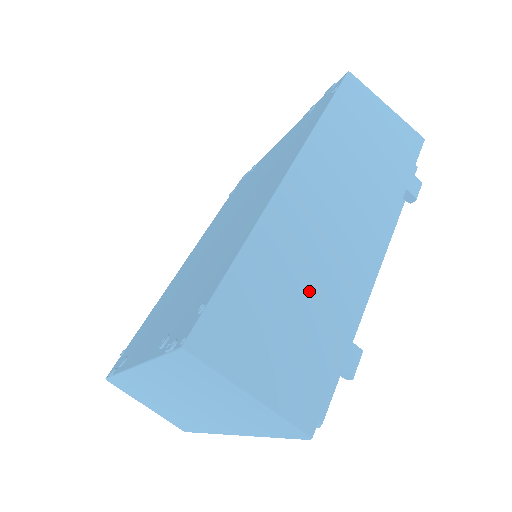
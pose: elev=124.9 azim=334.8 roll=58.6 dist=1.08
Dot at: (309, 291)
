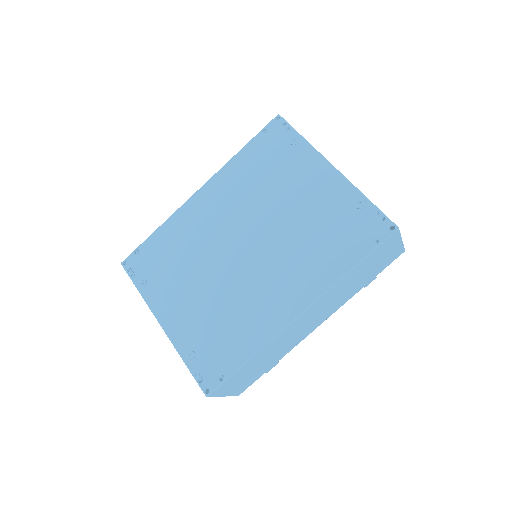
Dot at: (273, 356)
